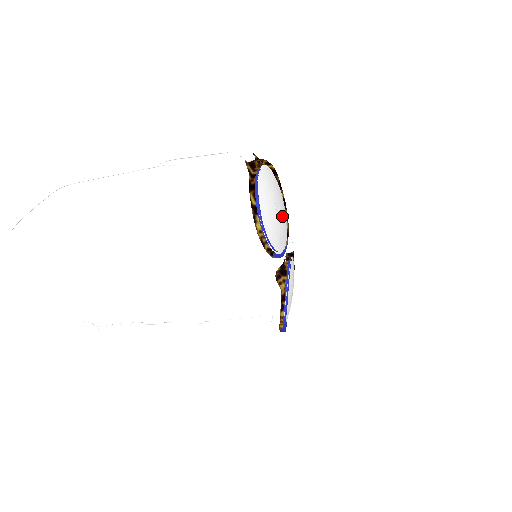
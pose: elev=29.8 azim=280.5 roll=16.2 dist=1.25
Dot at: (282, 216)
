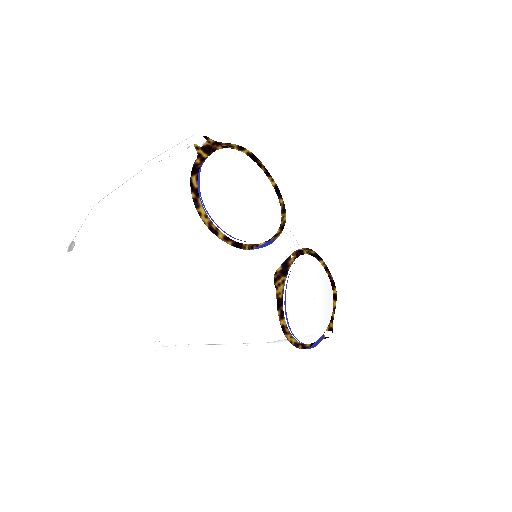
Dot at: (259, 203)
